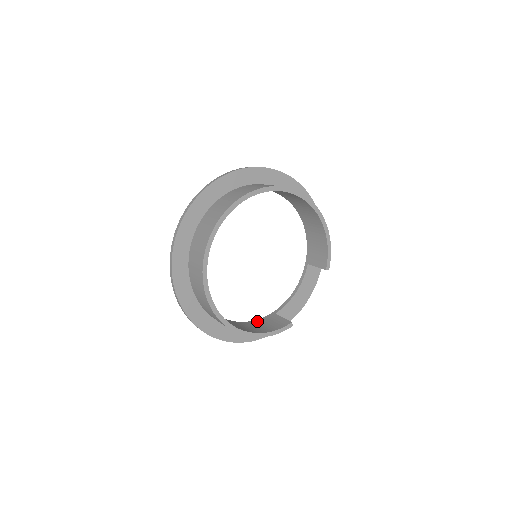
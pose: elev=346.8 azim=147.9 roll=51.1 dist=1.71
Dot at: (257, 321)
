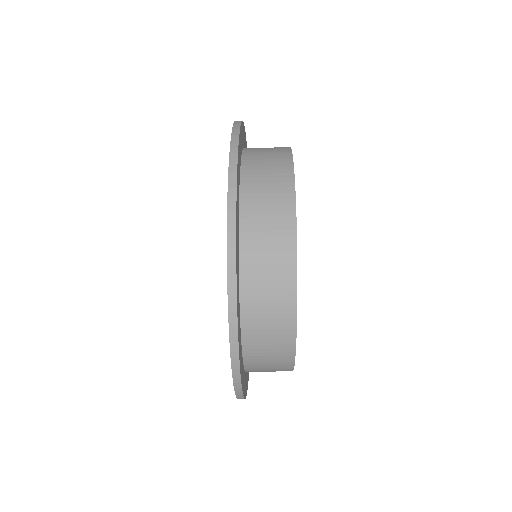
Dot at: occluded
